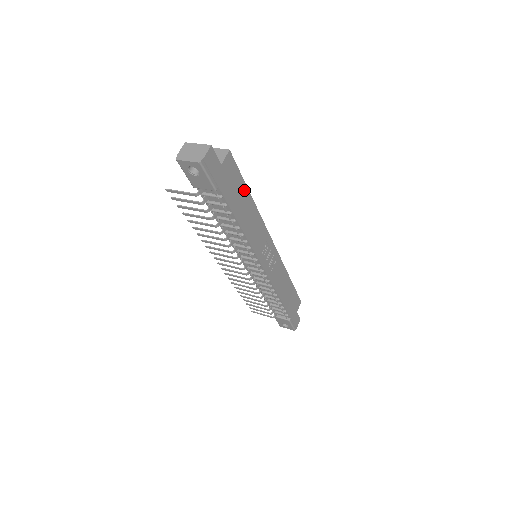
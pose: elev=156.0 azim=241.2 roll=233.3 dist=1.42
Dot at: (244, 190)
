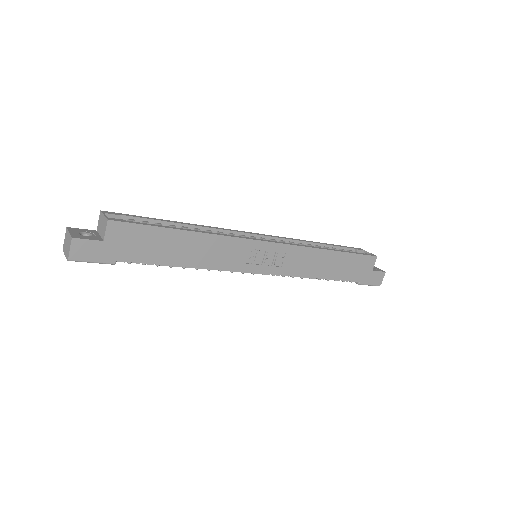
Dot at: (166, 234)
